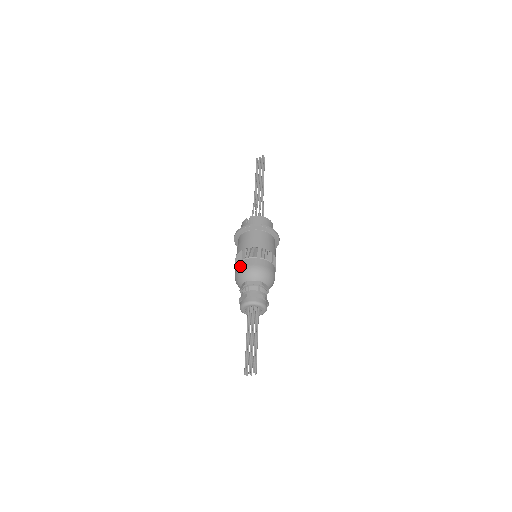
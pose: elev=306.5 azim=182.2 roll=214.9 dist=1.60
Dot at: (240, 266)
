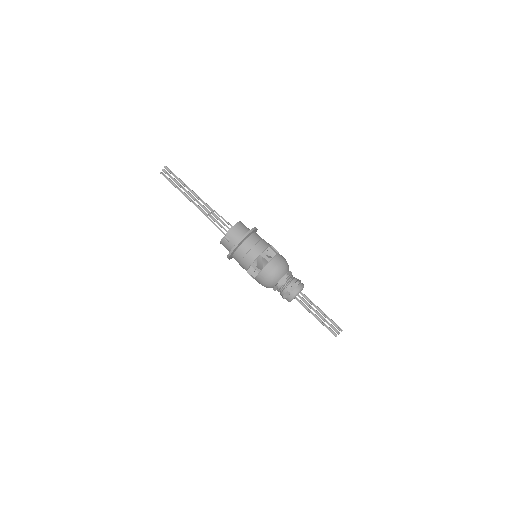
Dot at: (262, 278)
